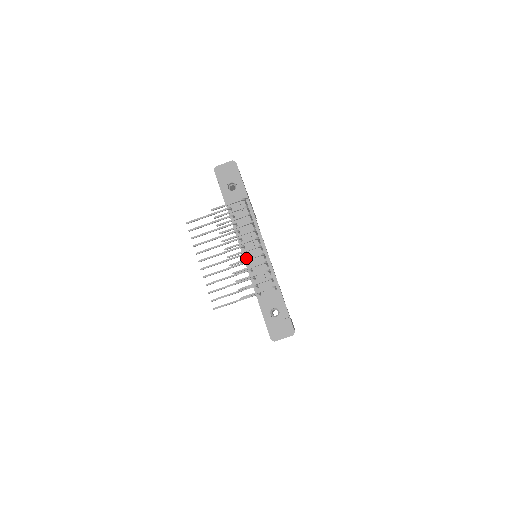
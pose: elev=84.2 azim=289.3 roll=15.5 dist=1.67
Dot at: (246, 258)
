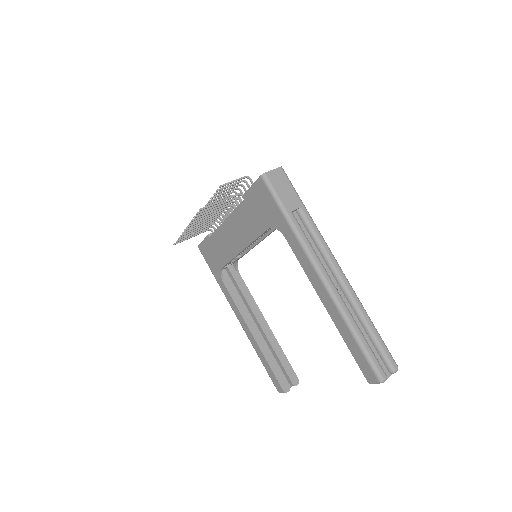
Dot at: (229, 216)
